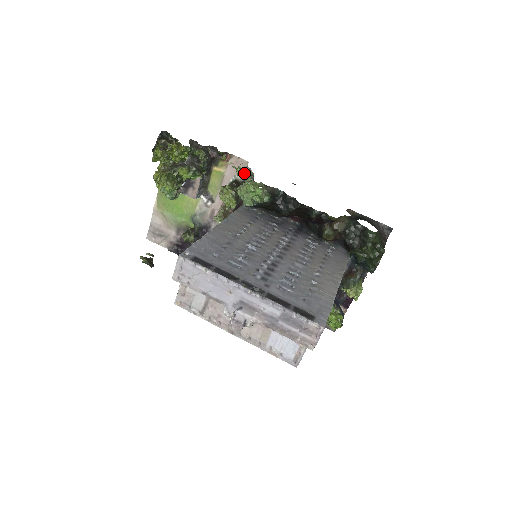
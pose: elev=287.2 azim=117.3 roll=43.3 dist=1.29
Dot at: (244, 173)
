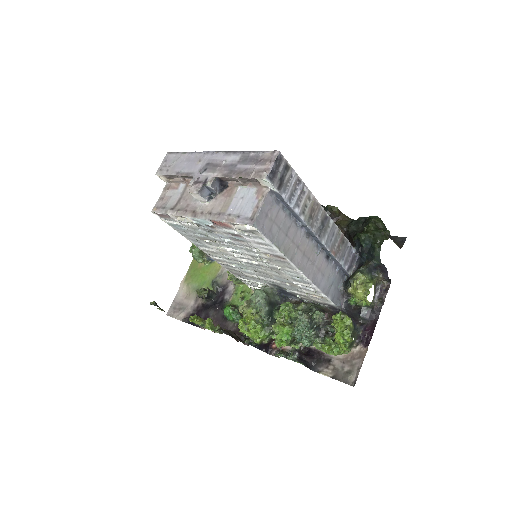
Dot at: occluded
